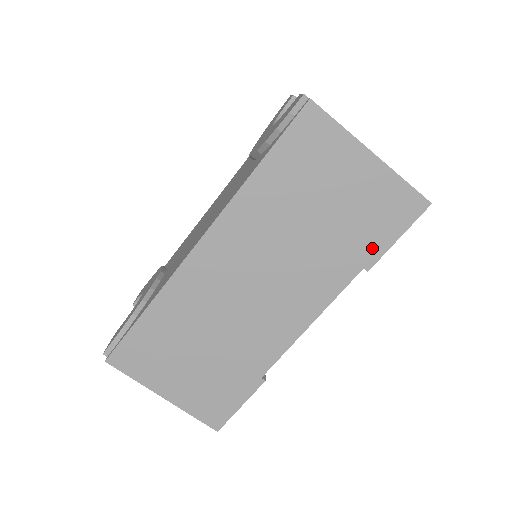
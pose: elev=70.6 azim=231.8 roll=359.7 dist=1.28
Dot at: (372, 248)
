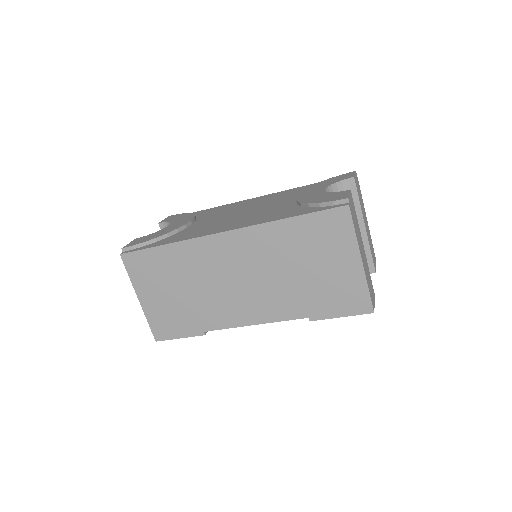
Dot at: (322, 311)
